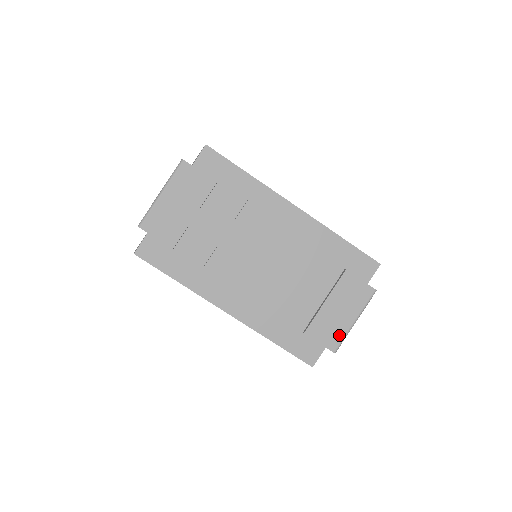
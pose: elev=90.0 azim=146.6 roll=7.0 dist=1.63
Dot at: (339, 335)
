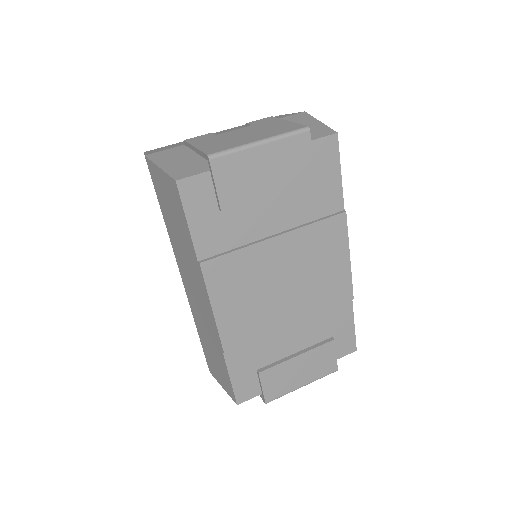
Dot at: (282, 391)
